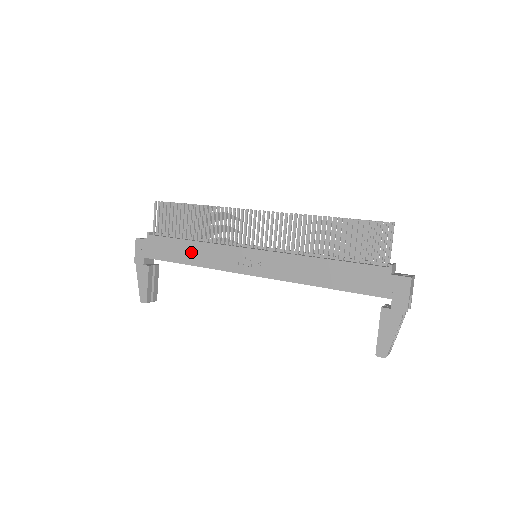
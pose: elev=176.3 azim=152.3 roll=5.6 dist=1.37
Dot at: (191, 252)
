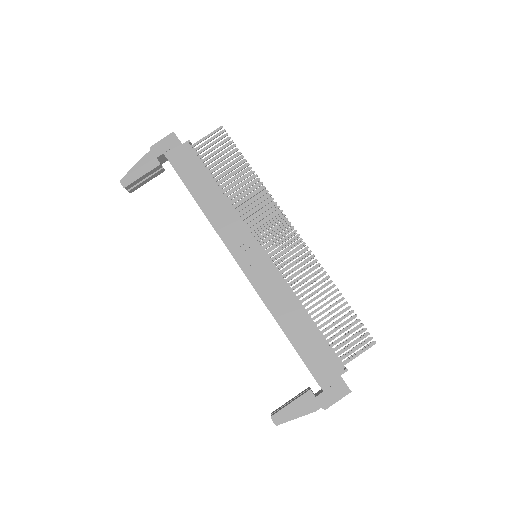
Dot at: (210, 196)
